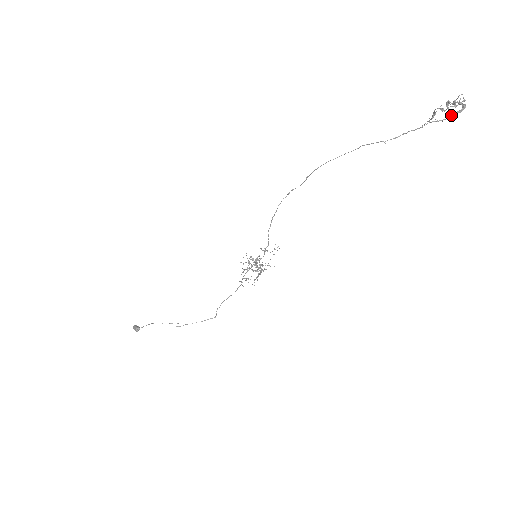
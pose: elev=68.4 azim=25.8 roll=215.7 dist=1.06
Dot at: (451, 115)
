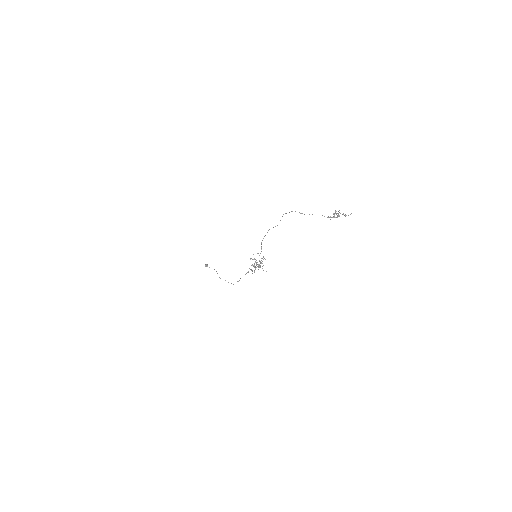
Dot at: occluded
